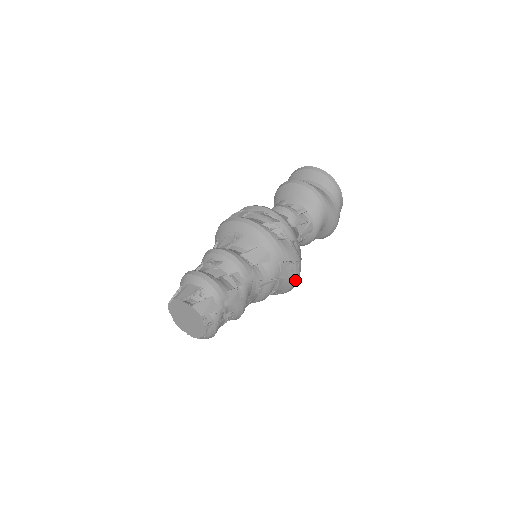
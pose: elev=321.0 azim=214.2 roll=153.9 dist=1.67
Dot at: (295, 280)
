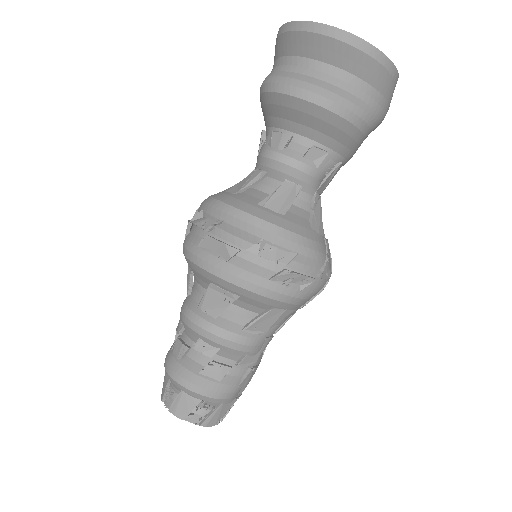
Dot at: occluded
